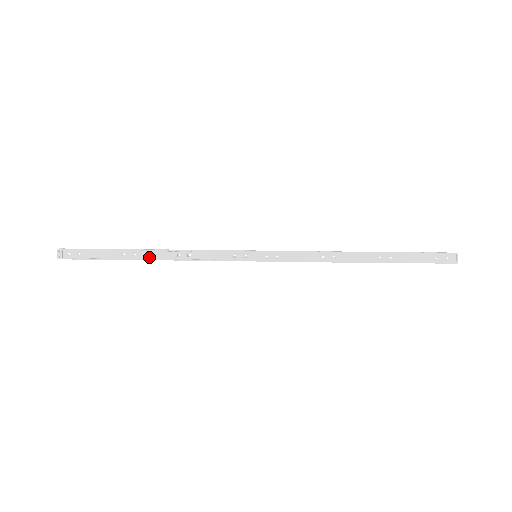
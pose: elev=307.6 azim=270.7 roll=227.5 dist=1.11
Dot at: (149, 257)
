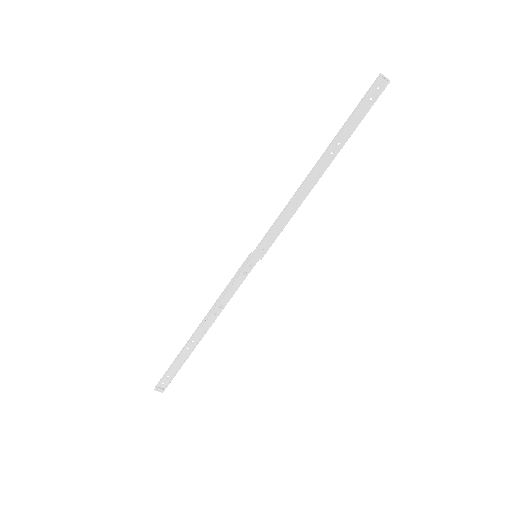
Dot at: (202, 333)
